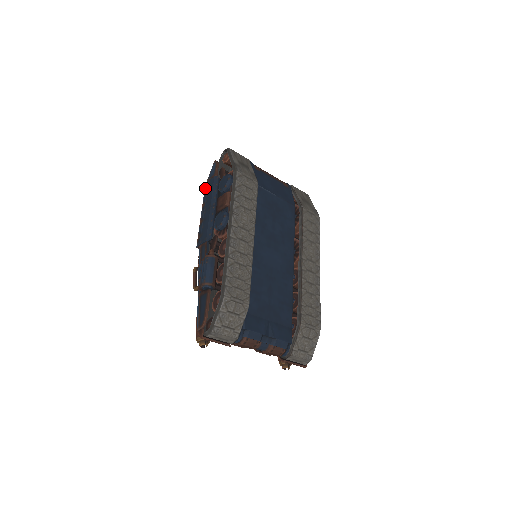
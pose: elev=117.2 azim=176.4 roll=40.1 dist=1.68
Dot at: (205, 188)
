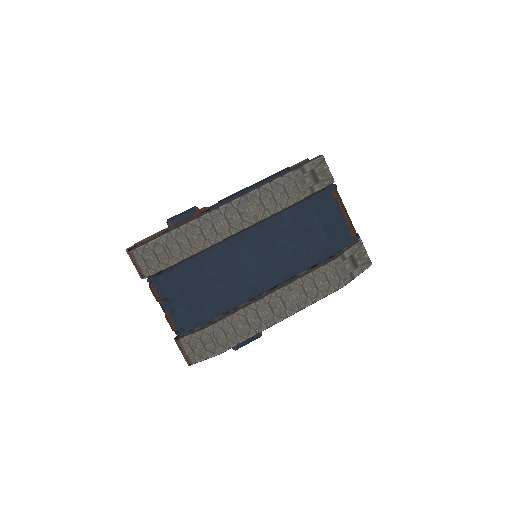
Dot at: occluded
